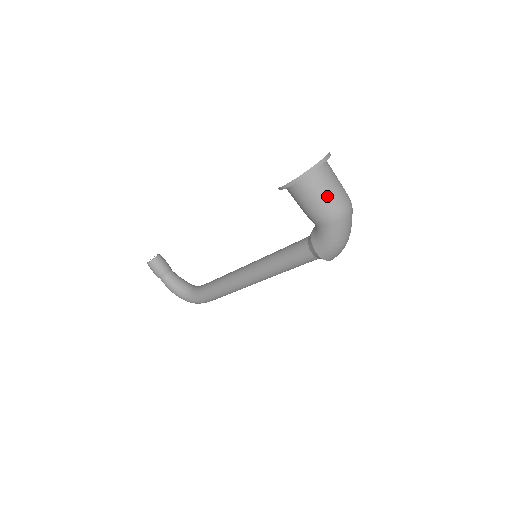
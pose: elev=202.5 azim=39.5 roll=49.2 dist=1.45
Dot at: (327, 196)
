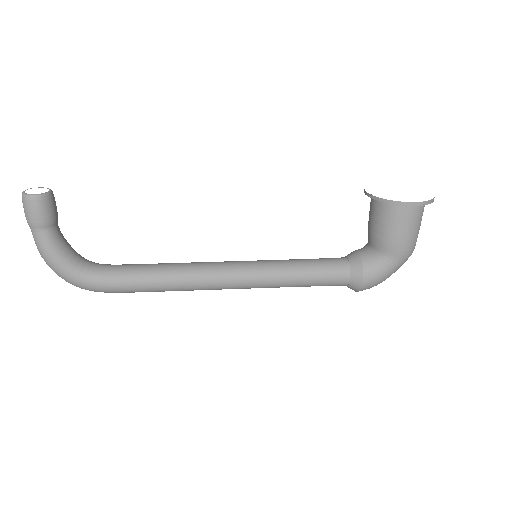
Dot at: (418, 230)
